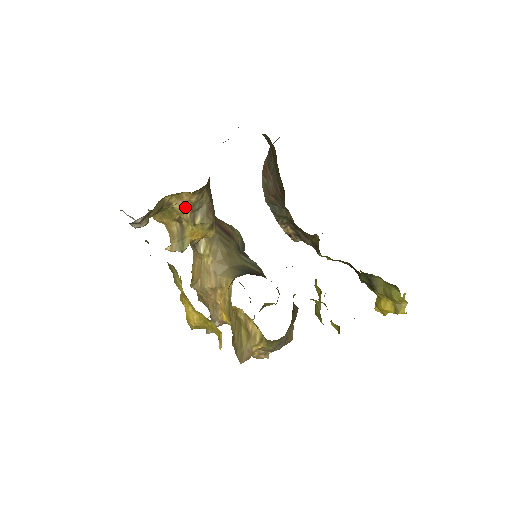
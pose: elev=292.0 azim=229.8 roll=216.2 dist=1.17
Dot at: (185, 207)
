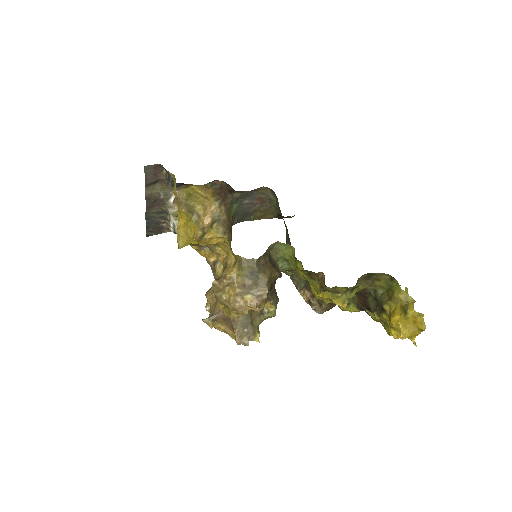
Dot at: (208, 216)
